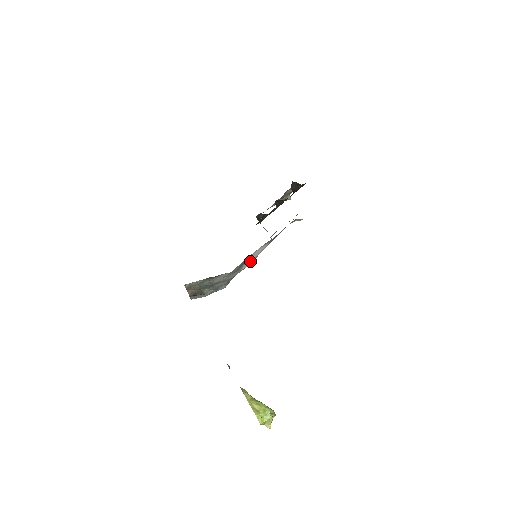
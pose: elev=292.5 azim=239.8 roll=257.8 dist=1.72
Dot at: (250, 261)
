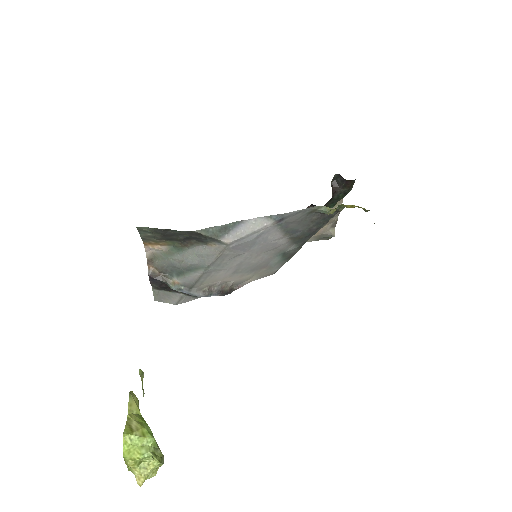
Dot at: (239, 235)
